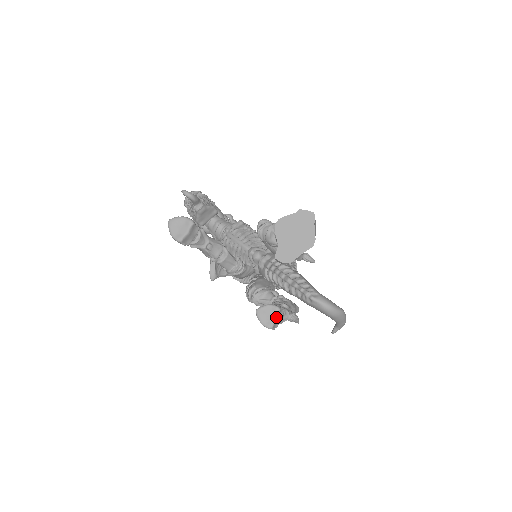
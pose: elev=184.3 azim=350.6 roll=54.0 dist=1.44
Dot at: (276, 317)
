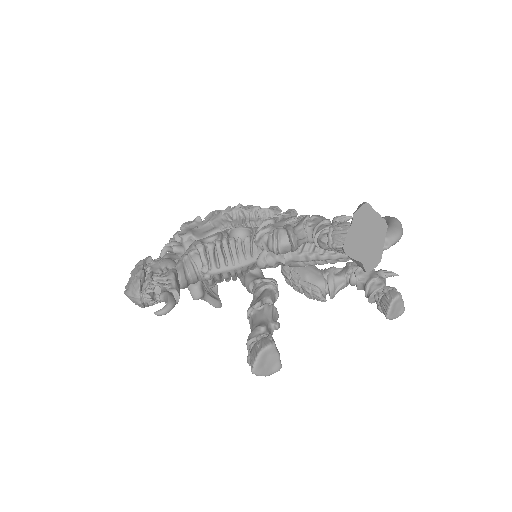
Dot at: (403, 302)
